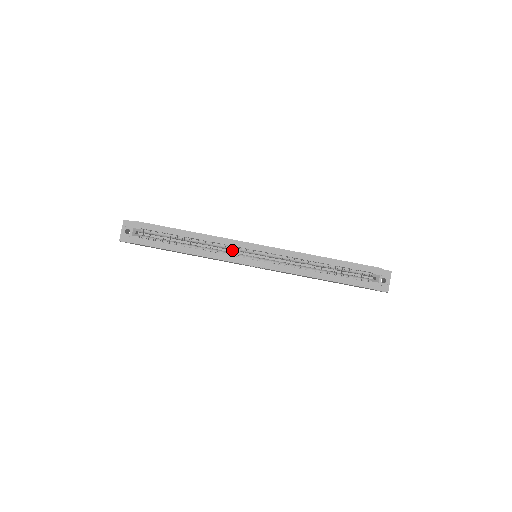
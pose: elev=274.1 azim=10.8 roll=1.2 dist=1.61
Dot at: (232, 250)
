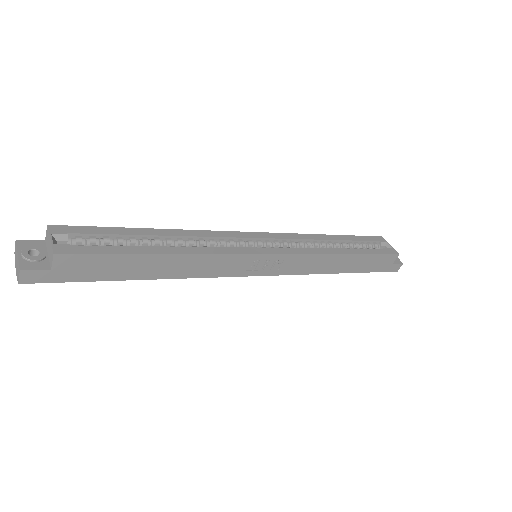
Dot at: occluded
